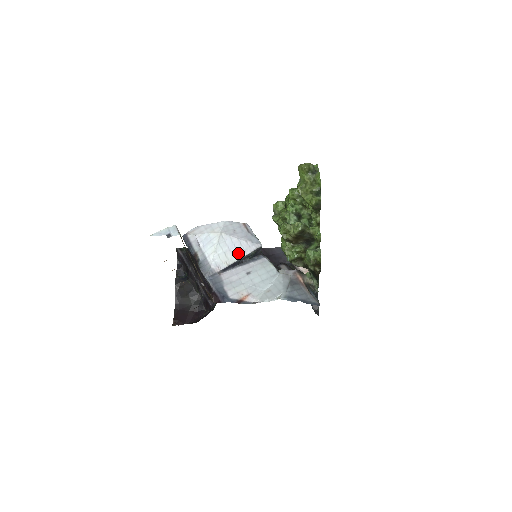
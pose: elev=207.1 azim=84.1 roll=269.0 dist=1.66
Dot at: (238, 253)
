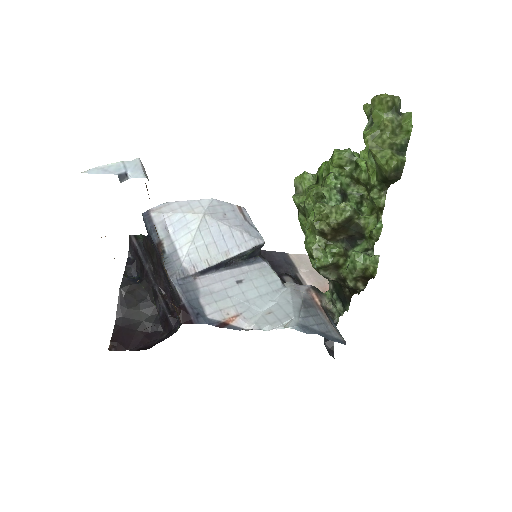
Dot at: (227, 249)
